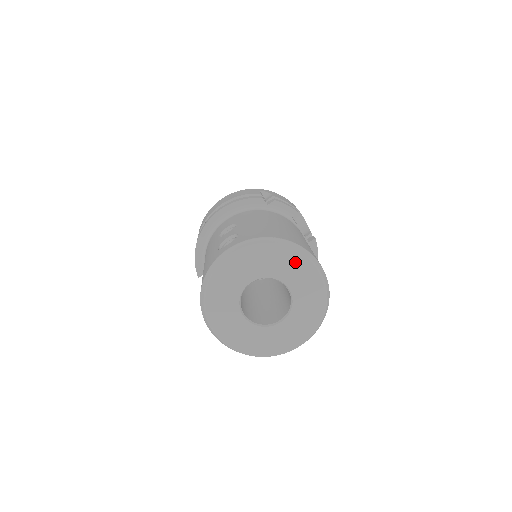
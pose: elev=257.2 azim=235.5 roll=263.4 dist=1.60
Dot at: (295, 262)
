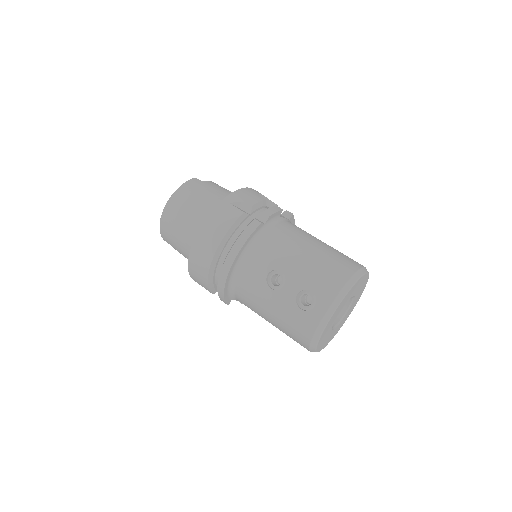
Dot at: (359, 282)
